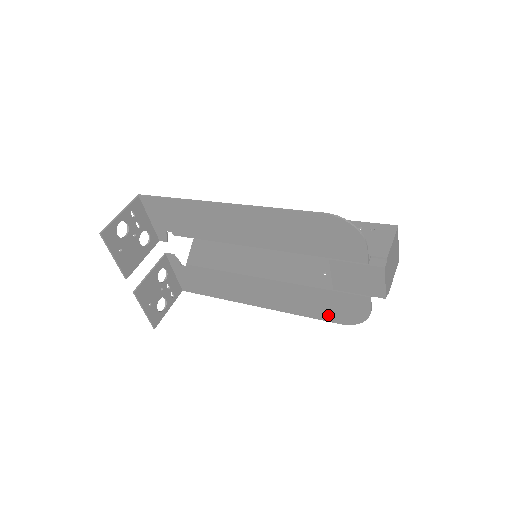
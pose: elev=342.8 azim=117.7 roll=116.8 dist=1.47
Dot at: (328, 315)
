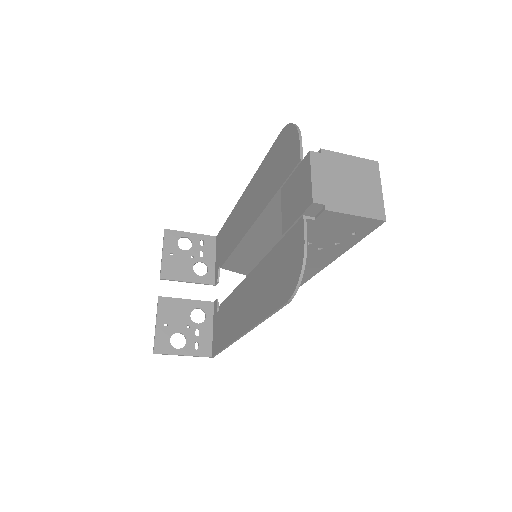
Dot at: (279, 294)
